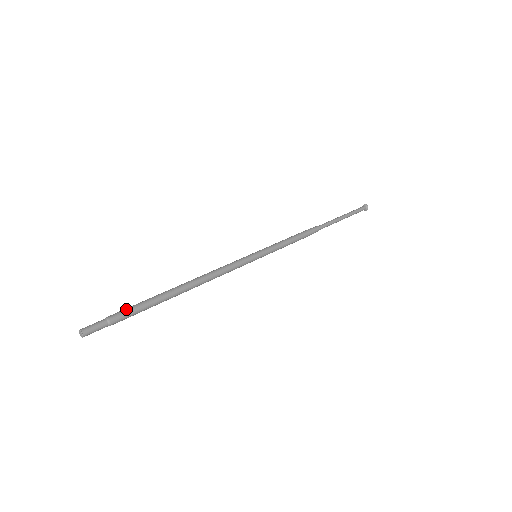
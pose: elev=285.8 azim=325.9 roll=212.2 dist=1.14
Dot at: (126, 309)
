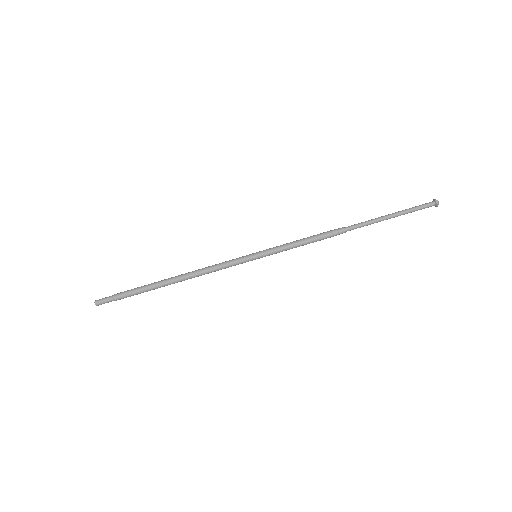
Dot at: (127, 290)
